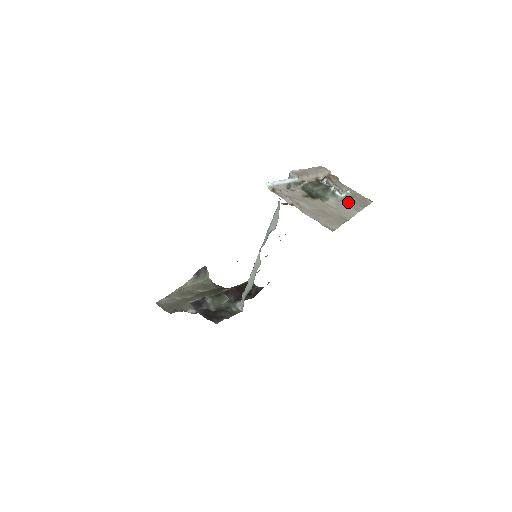
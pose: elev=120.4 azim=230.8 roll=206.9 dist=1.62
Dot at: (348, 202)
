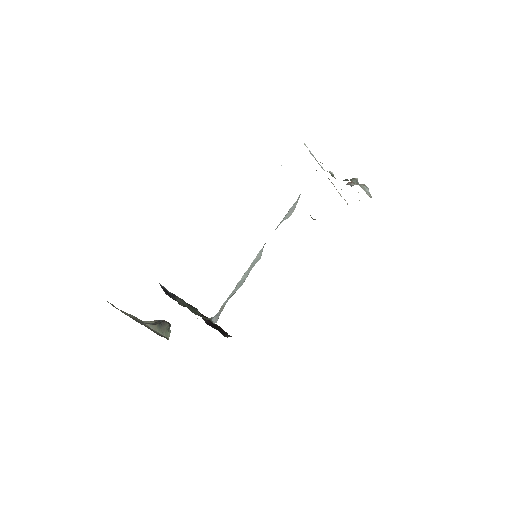
Dot at: (369, 196)
